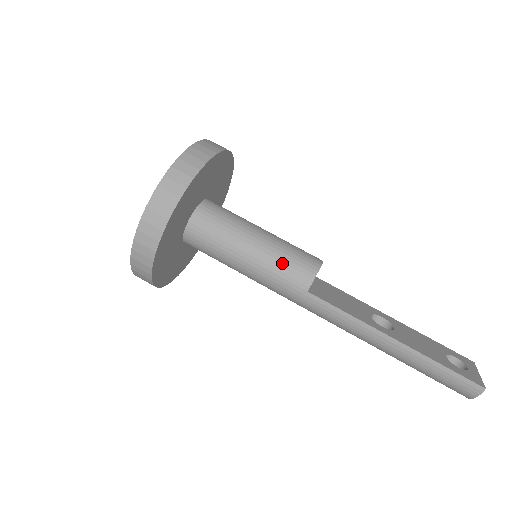
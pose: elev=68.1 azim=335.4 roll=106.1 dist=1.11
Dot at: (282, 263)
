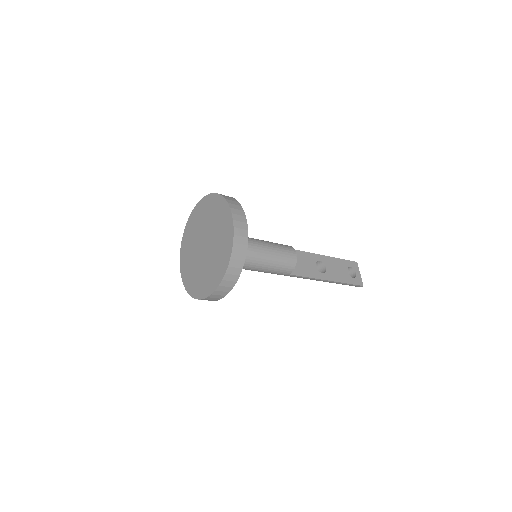
Dot at: (277, 267)
